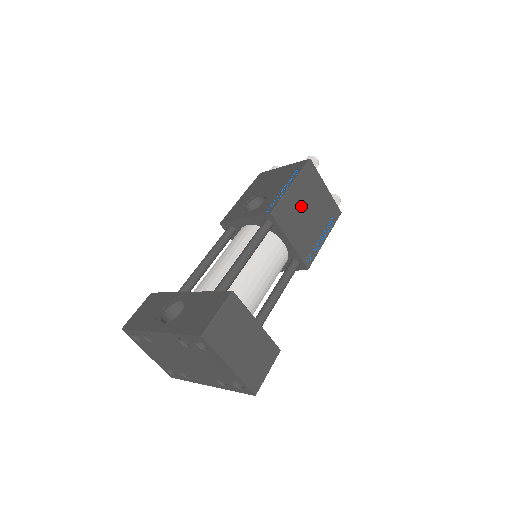
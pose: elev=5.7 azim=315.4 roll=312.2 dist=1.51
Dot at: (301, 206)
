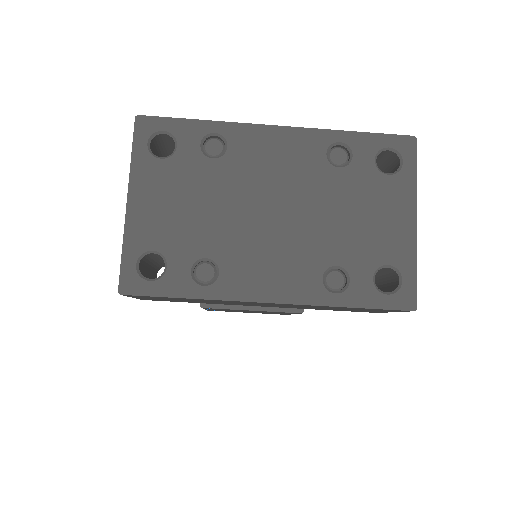
Dot at: occluded
